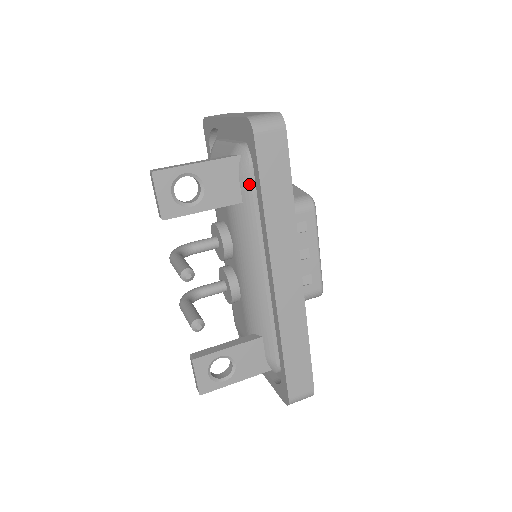
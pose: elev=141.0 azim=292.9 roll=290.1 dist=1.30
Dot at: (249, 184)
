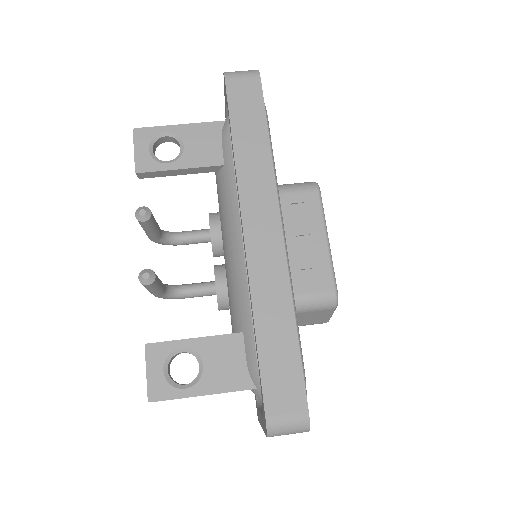
Dot at: (229, 142)
